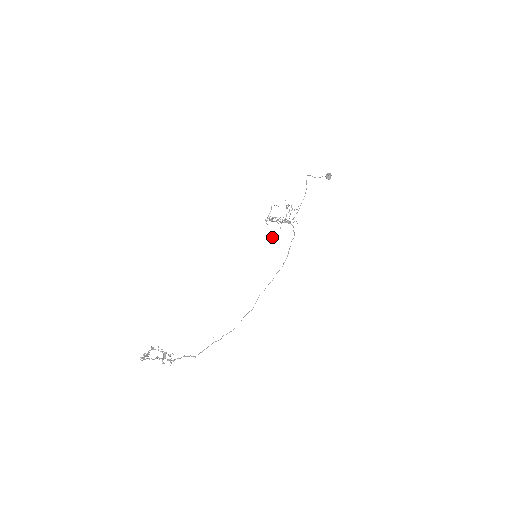
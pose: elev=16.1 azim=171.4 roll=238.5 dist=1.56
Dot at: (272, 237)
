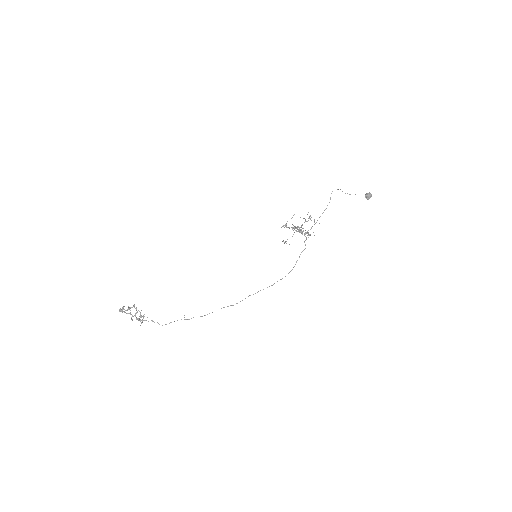
Dot at: occluded
